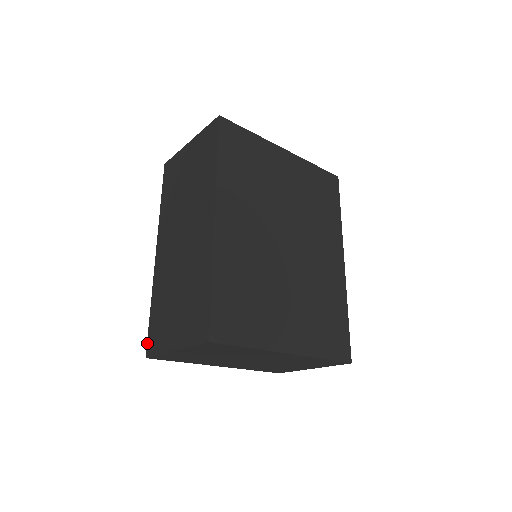
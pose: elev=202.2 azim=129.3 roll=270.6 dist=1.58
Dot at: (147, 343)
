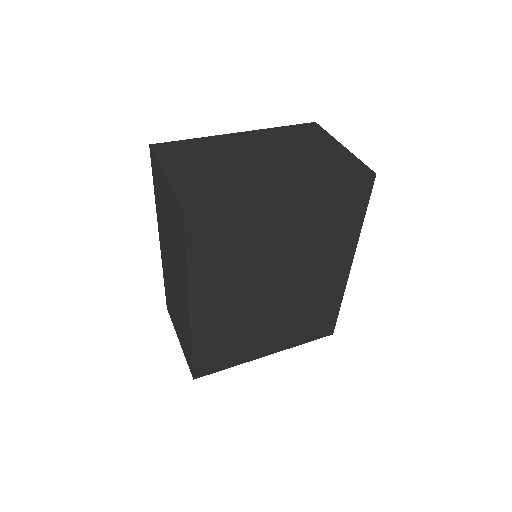
Dot at: (166, 301)
